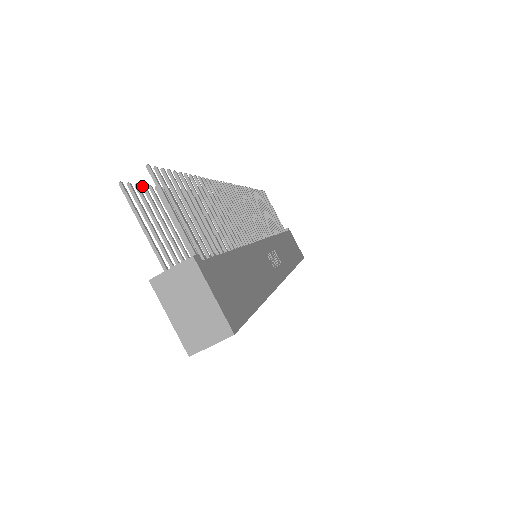
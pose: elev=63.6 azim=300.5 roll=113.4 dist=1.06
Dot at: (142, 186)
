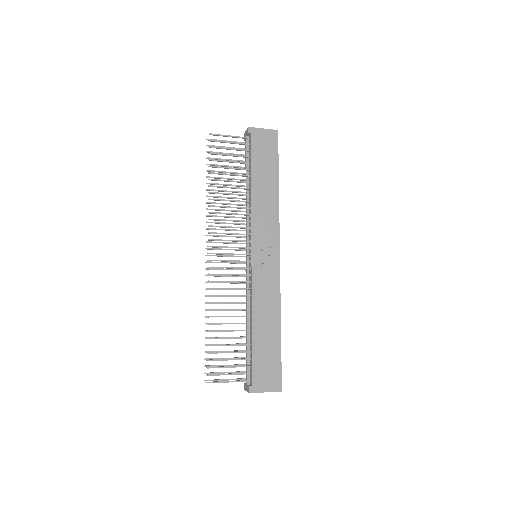
Dot at: occluded
